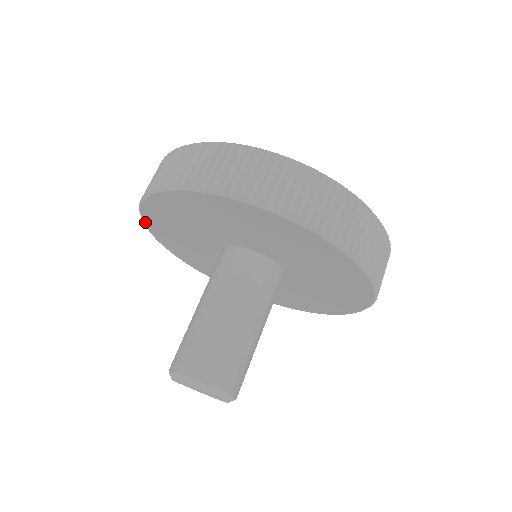
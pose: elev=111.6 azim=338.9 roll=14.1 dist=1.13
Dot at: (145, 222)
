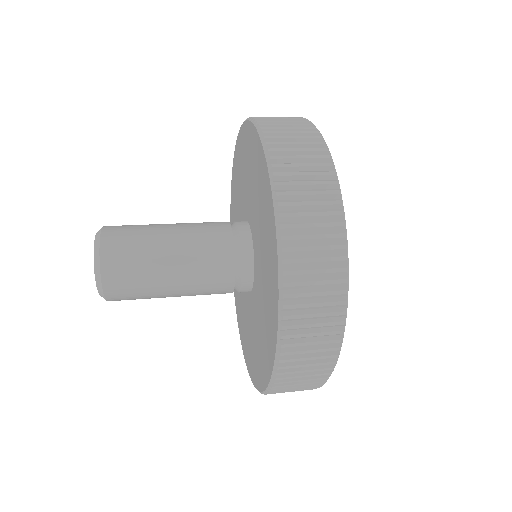
Dot at: occluded
